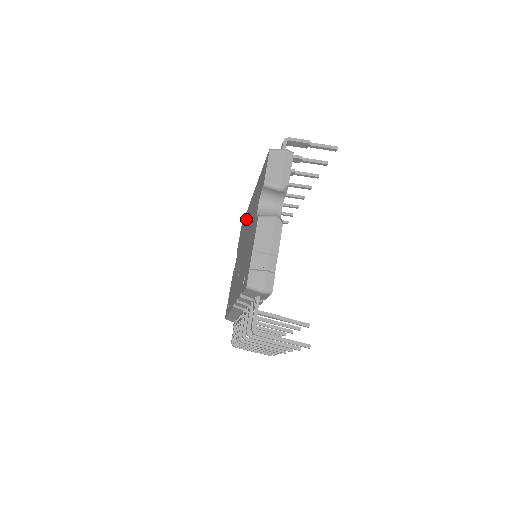
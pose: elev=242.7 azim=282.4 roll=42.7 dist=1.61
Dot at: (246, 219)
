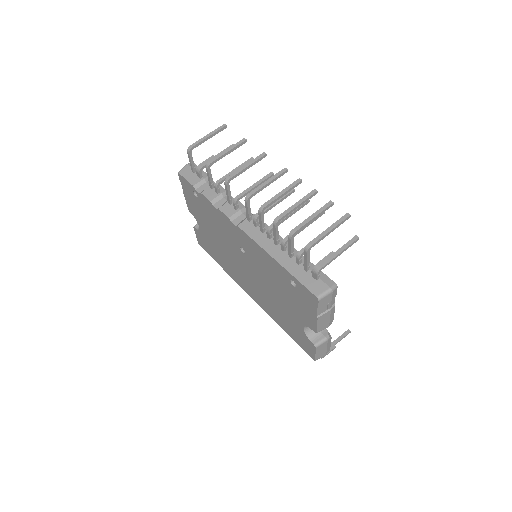
Dot at: (265, 306)
